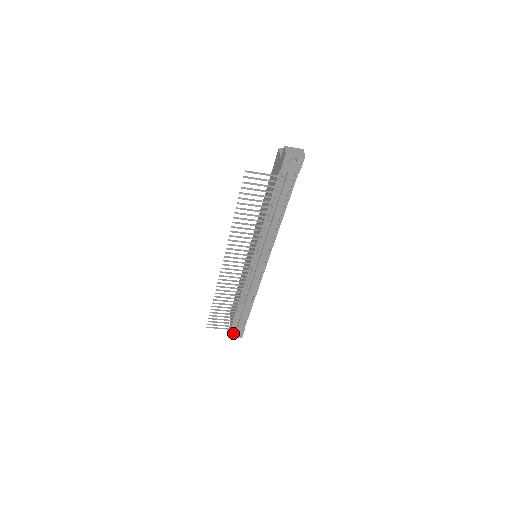
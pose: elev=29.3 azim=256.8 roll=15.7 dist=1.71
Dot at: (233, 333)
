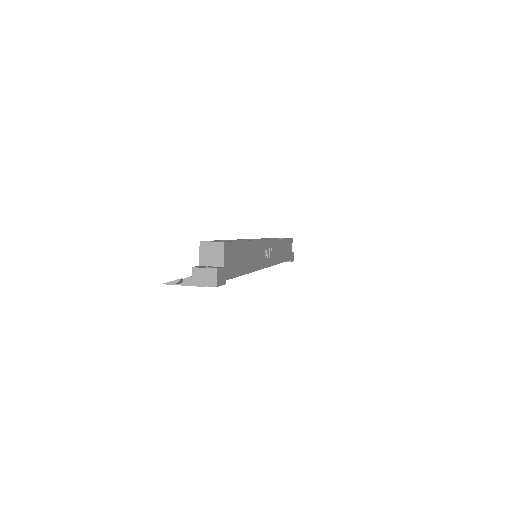
Dot at: occluded
